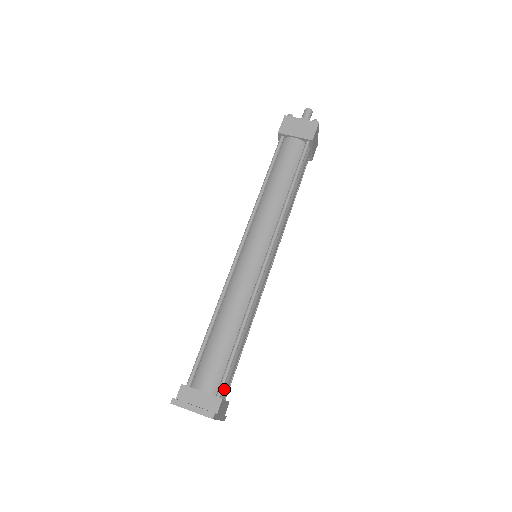
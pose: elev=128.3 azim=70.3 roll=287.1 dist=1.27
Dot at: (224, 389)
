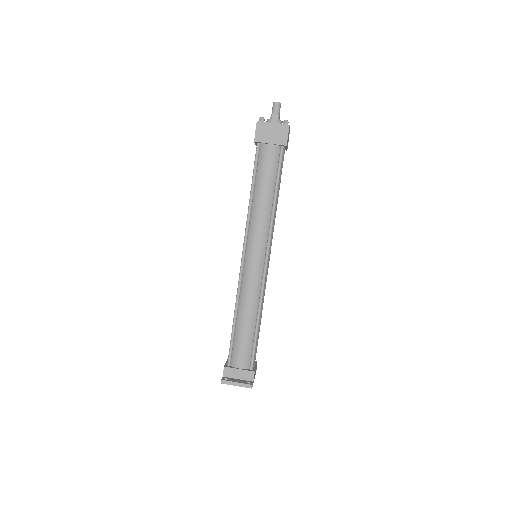
Dot at: (254, 361)
